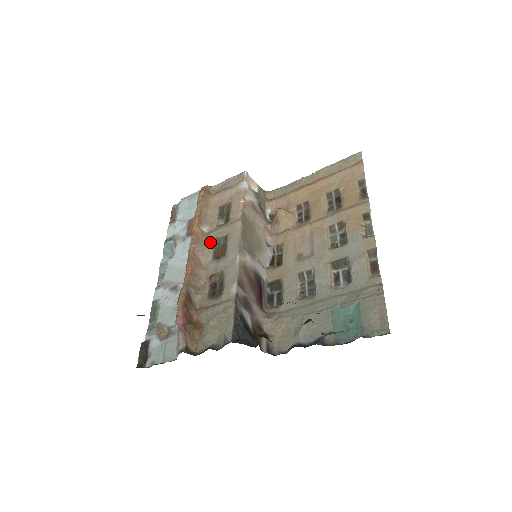
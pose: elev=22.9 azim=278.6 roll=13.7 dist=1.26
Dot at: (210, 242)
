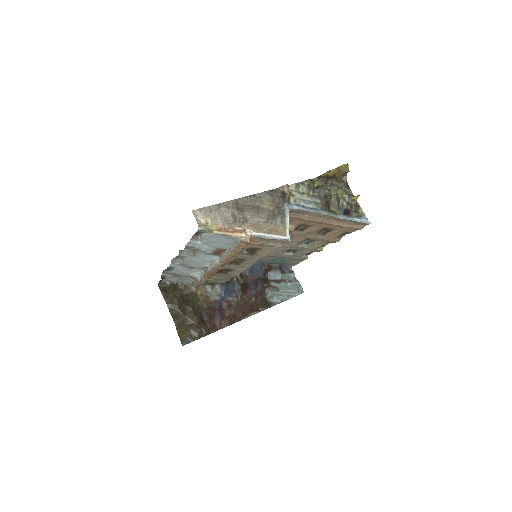
Dot at: (231, 259)
